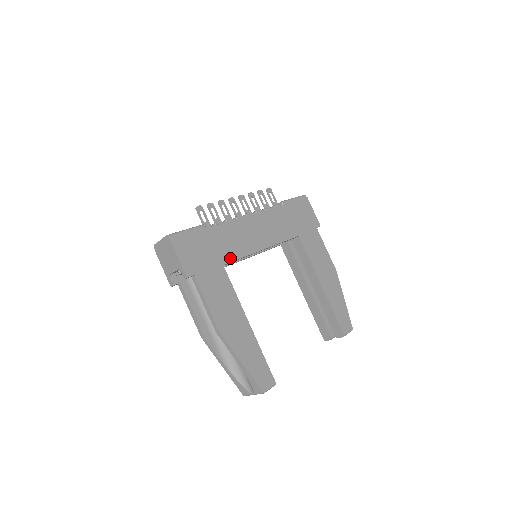
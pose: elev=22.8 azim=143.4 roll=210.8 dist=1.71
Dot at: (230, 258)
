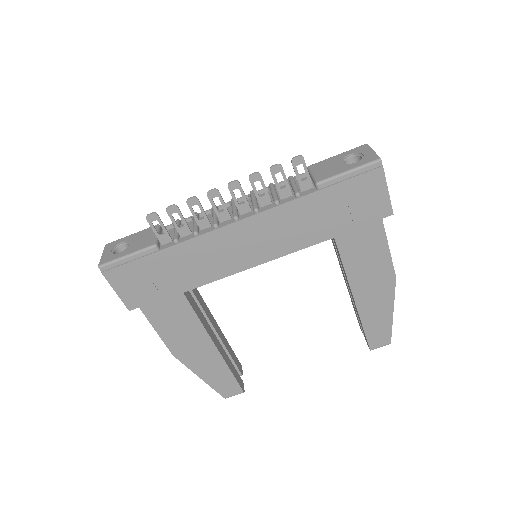
Dot at: (195, 283)
